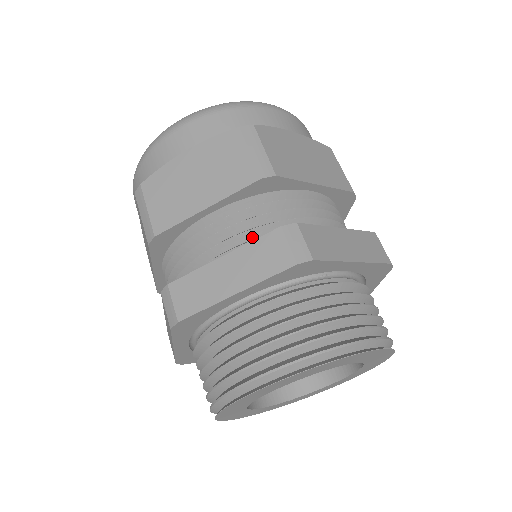
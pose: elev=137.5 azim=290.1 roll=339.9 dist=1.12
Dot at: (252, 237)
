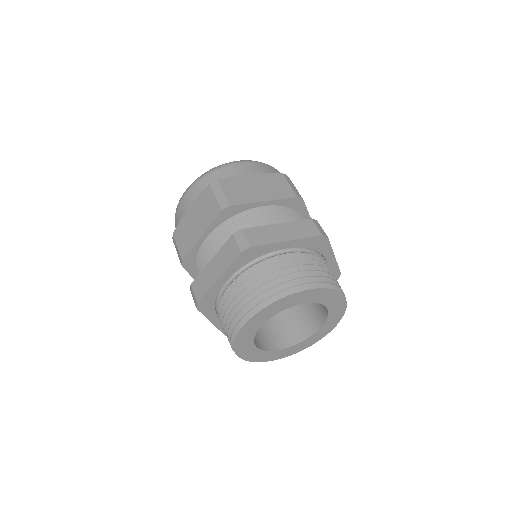
Dot at: occluded
